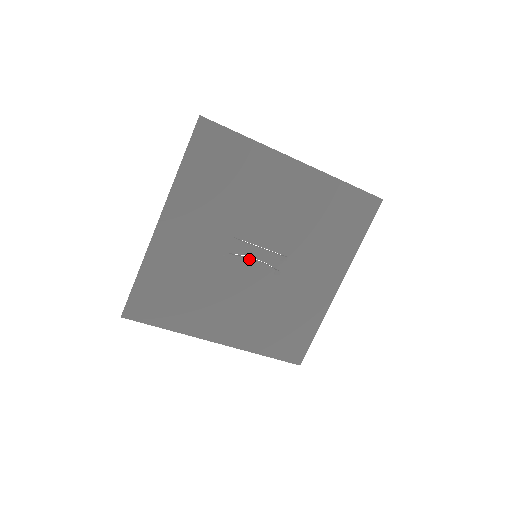
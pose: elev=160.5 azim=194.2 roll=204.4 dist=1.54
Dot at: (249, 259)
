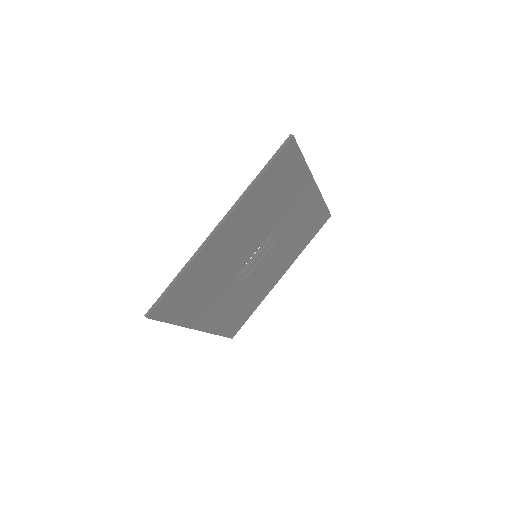
Dot at: (257, 266)
